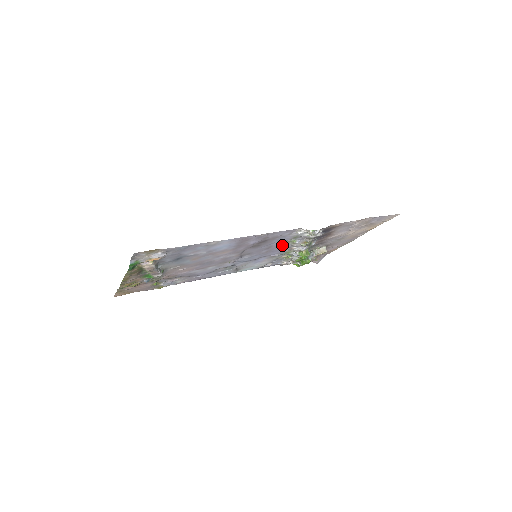
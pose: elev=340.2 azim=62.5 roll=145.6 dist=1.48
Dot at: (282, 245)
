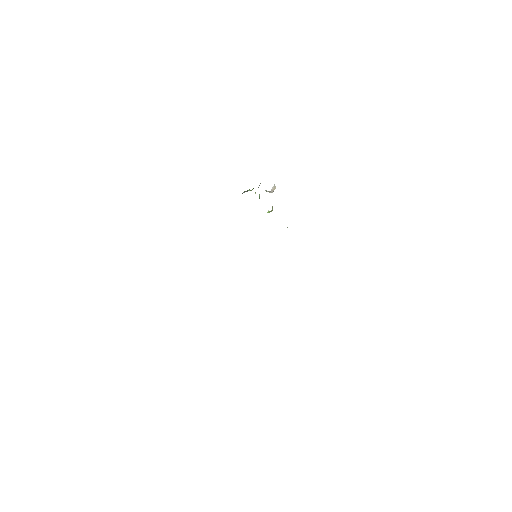
Dot at: occluded
